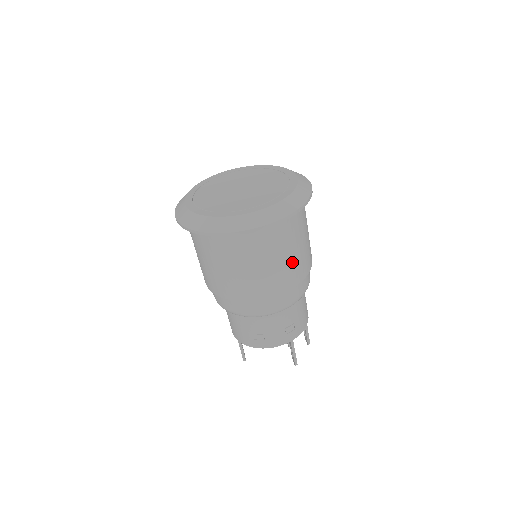
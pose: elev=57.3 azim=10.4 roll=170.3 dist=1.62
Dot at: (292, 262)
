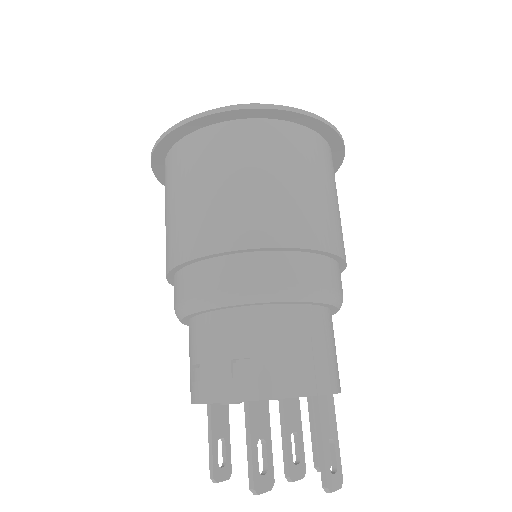
Dot at: (240, 201)
